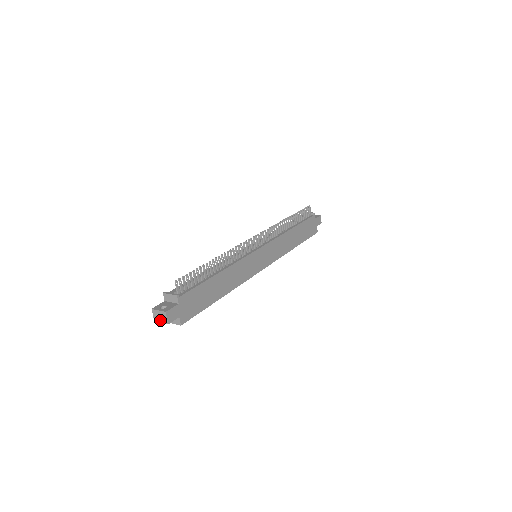
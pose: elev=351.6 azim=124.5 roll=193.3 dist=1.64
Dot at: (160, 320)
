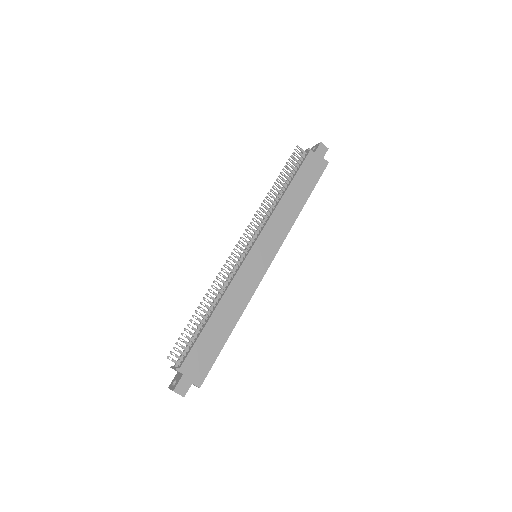
Dot at: occluded
